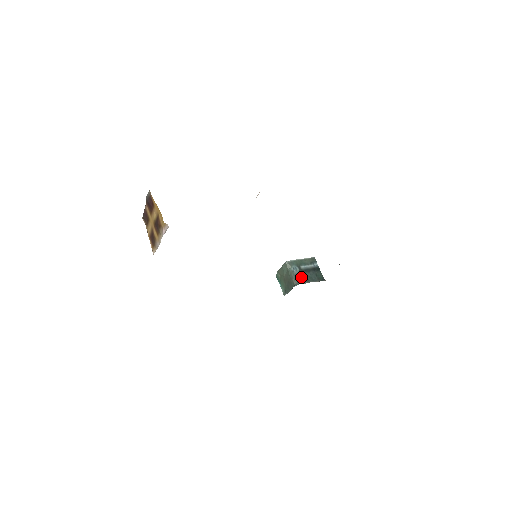
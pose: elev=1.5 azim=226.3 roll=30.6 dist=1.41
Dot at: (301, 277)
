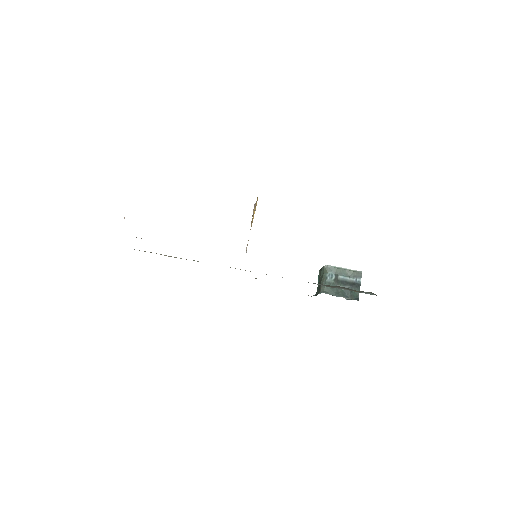
Dot at: occluded
